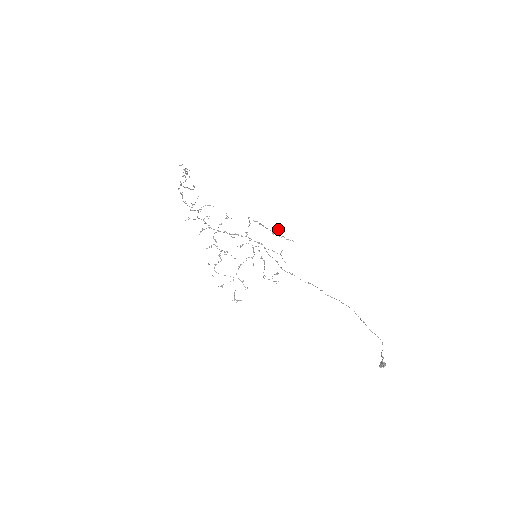
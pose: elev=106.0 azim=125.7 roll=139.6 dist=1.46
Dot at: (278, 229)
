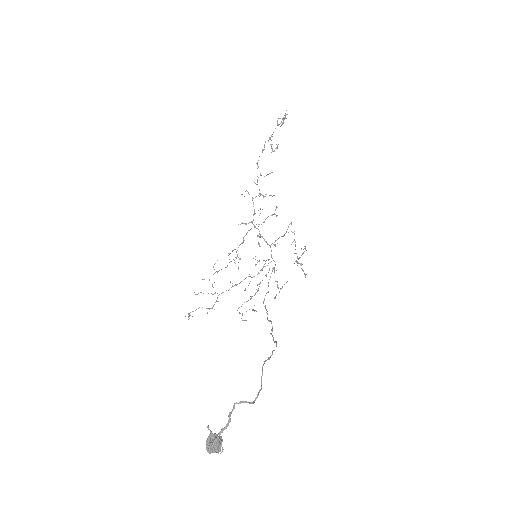
Dot at: (304, 246)
